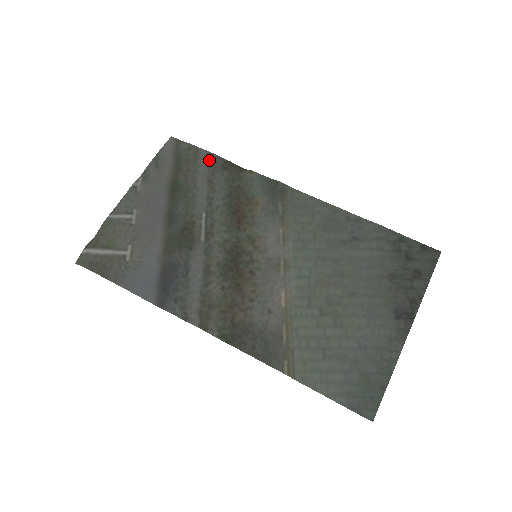
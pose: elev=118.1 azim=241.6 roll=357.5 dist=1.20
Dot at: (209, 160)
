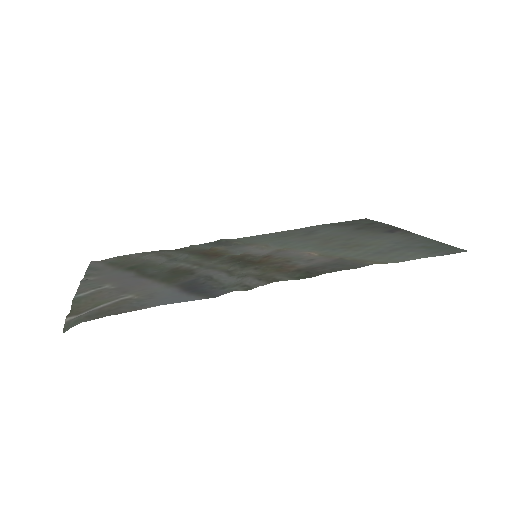
Dot at: (145, 254)
